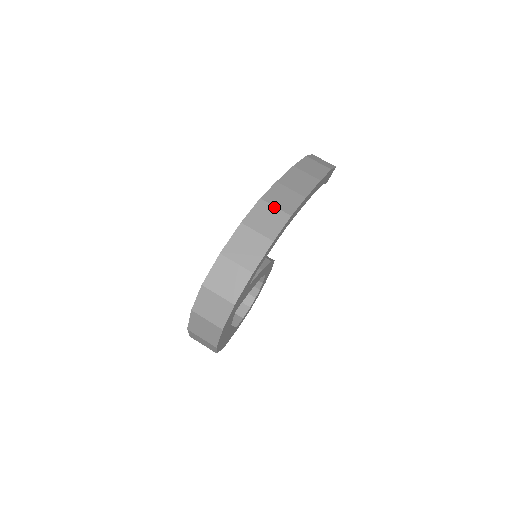
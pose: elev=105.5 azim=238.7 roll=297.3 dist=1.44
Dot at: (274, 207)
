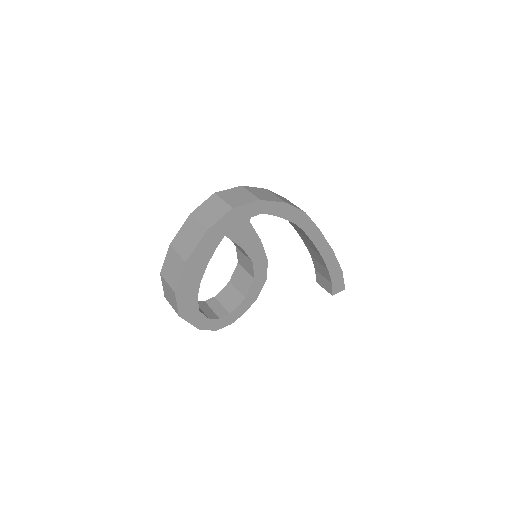
Dot at: (295, 205)
